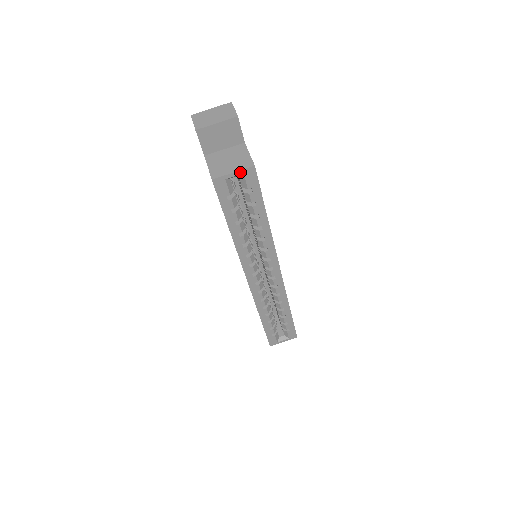
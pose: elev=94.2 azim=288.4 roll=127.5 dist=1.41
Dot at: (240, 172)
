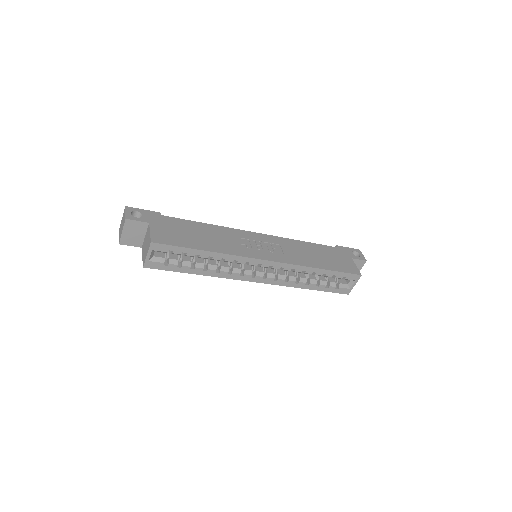
Dot at: (150, 251)
